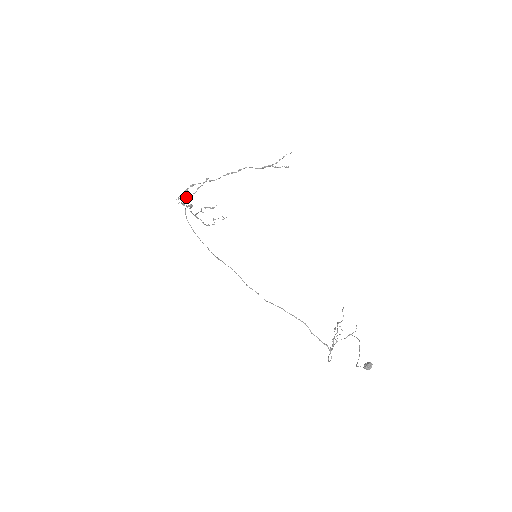
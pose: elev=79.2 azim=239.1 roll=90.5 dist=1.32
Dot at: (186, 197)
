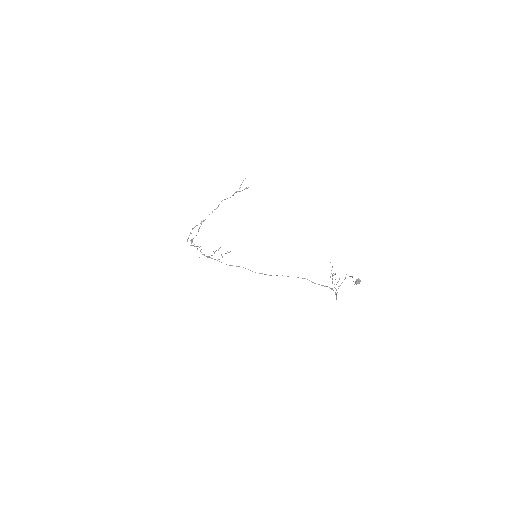
Dot at: (192, 239)
